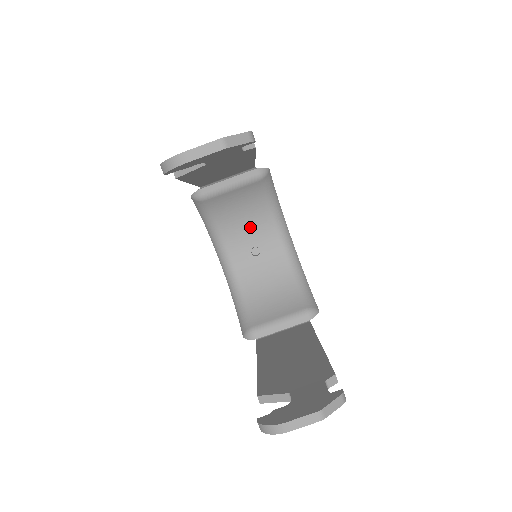
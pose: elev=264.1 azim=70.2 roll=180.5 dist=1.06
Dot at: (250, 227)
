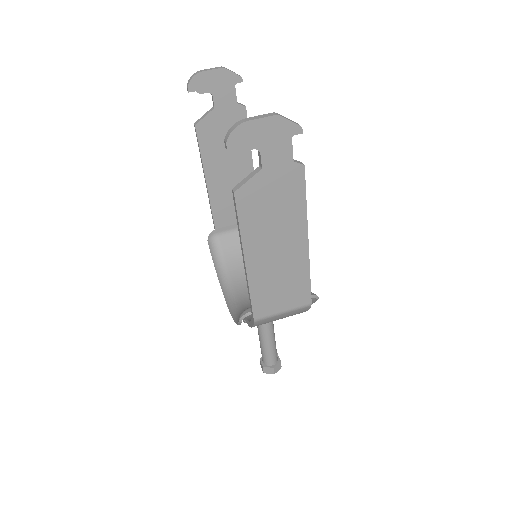
Dot at: occluded
